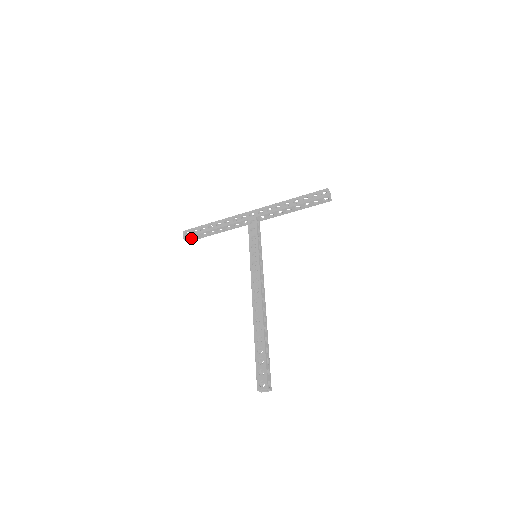
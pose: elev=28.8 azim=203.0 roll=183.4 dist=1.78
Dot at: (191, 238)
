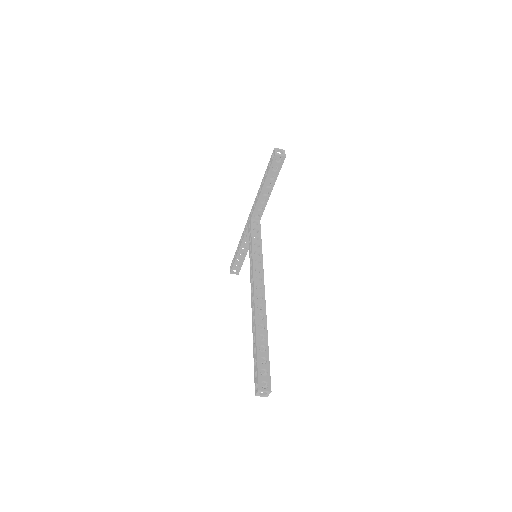
Dot at: occluded
